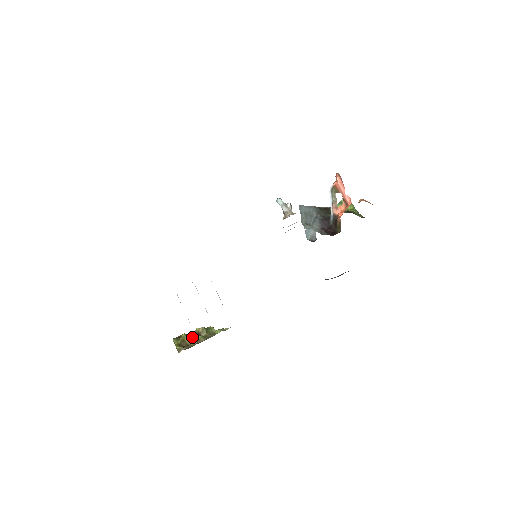
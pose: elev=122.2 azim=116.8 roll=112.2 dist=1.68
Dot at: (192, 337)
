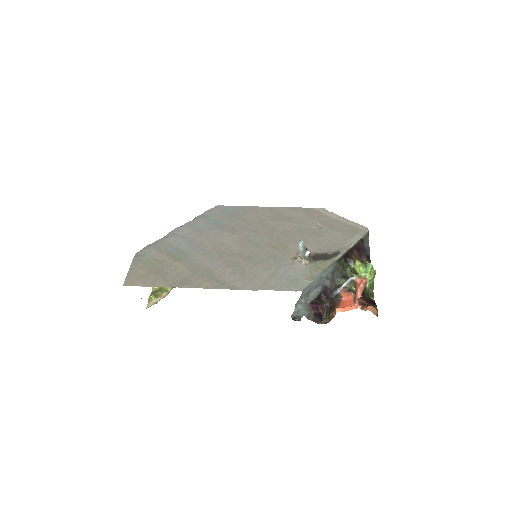
Dot at: occluded
